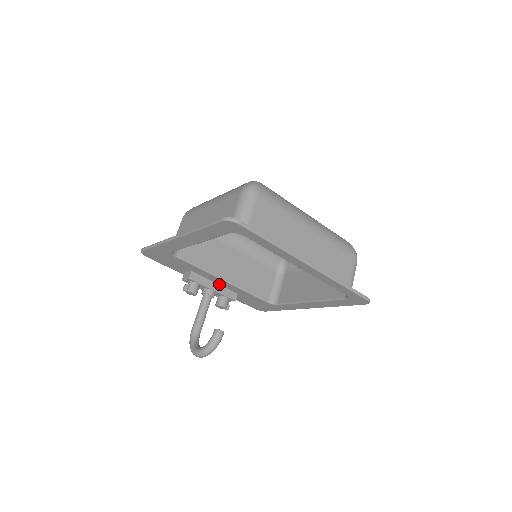
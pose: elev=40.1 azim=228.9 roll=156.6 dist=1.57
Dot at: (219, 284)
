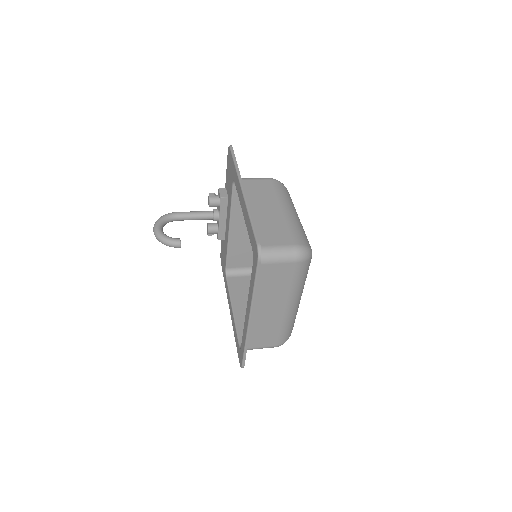
Dot at: occluded
